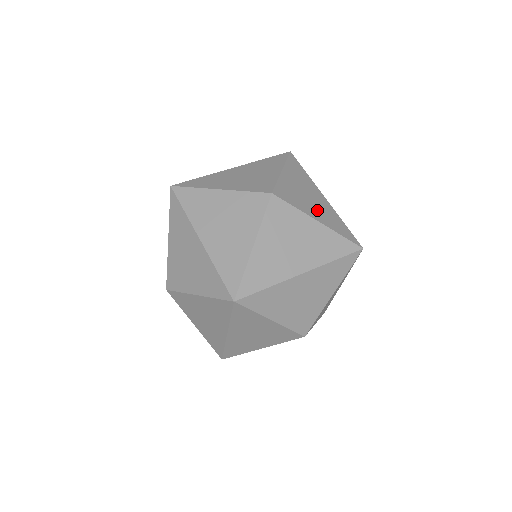
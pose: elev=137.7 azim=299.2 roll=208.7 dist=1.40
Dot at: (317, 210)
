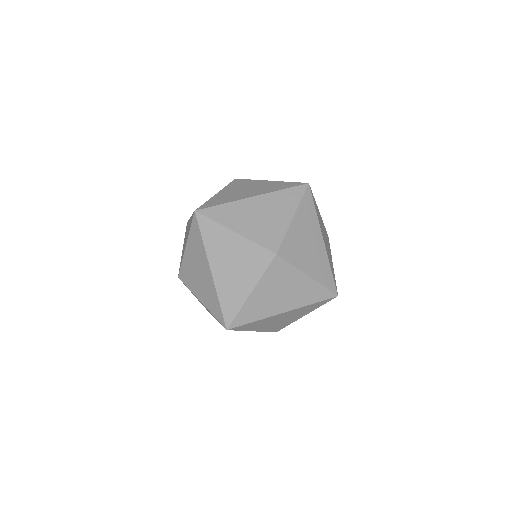
Dot at: (311, 261)
